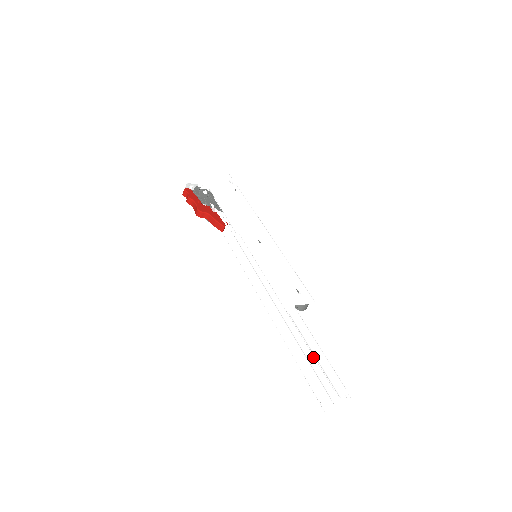
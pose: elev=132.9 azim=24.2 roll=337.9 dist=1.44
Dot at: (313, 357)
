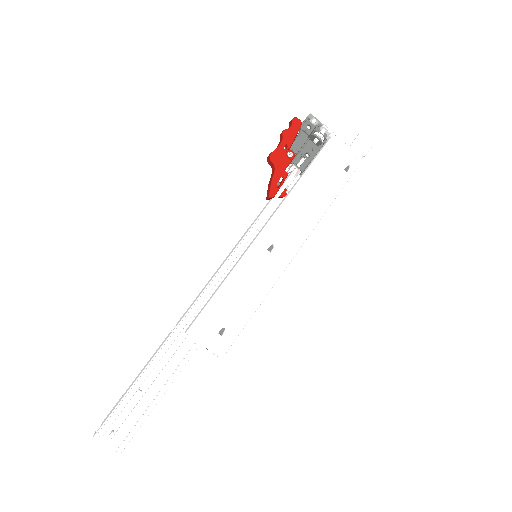
Dot at: (131, 394)
